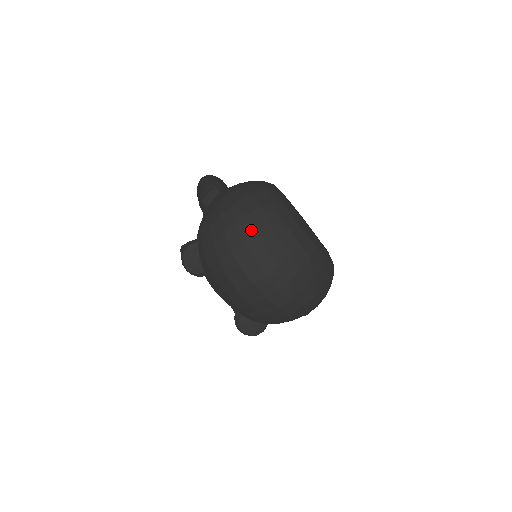
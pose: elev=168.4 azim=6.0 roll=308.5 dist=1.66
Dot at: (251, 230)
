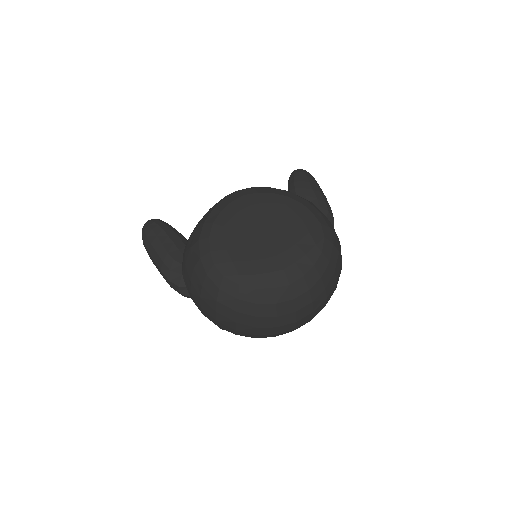
Dot at: (252, 329)
